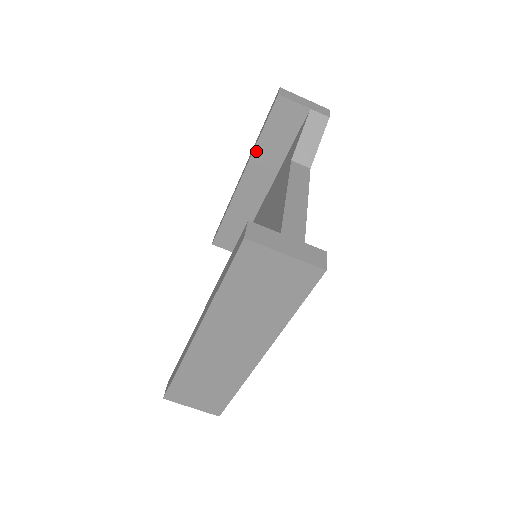
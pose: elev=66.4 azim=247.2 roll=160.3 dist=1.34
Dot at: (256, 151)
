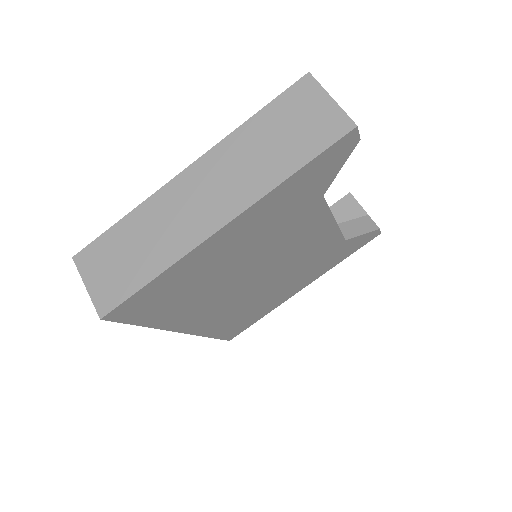
Dot at: occluded
